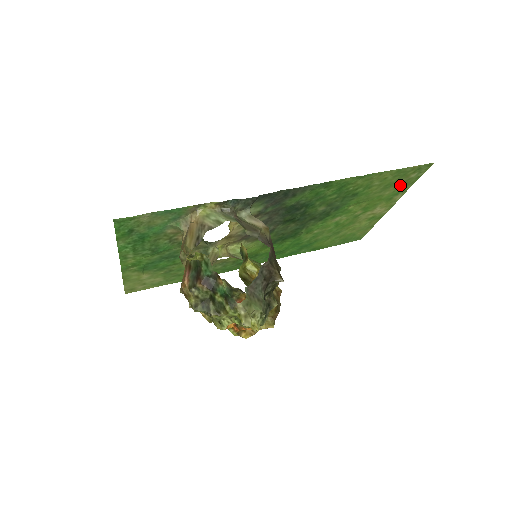
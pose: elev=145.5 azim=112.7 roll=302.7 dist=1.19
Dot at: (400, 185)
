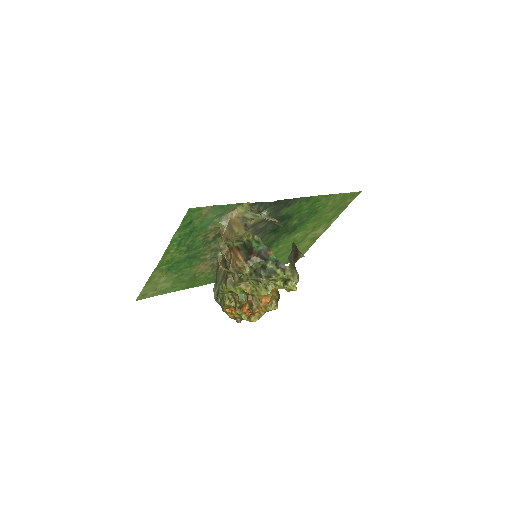
Dot at: (339, 208)
